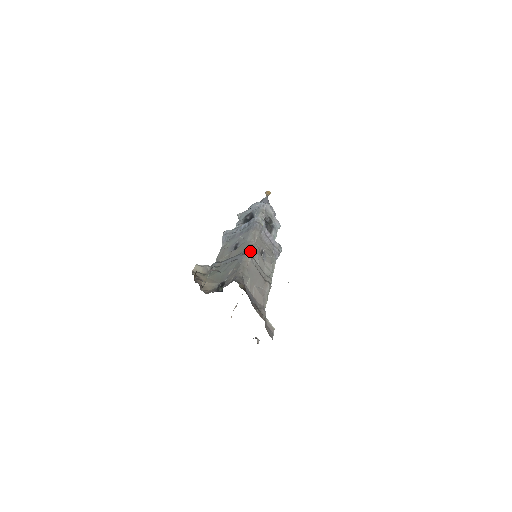
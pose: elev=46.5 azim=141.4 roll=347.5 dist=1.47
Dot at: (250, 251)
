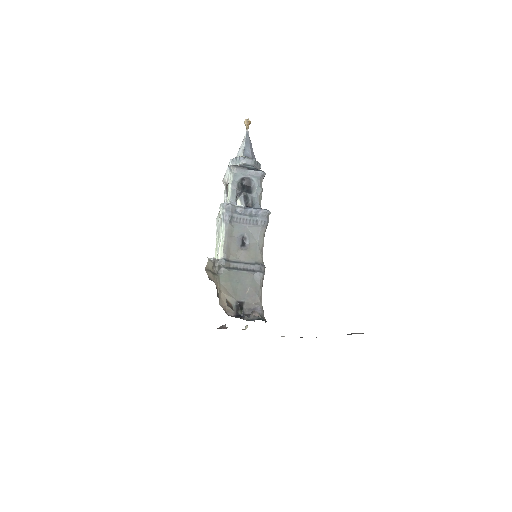
Dot at: (265, 267)
